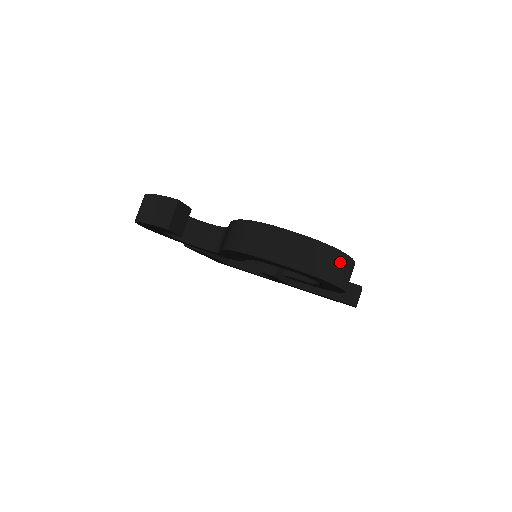
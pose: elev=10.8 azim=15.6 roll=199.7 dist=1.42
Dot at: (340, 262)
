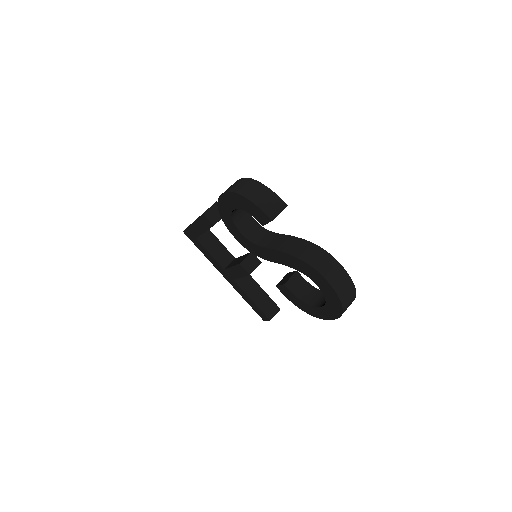
Dot at: (350, 304)
